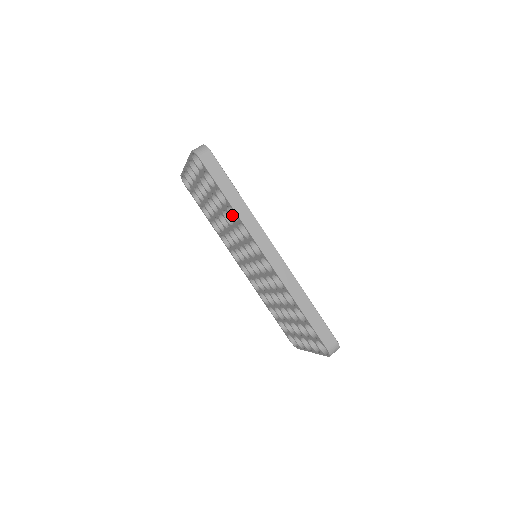
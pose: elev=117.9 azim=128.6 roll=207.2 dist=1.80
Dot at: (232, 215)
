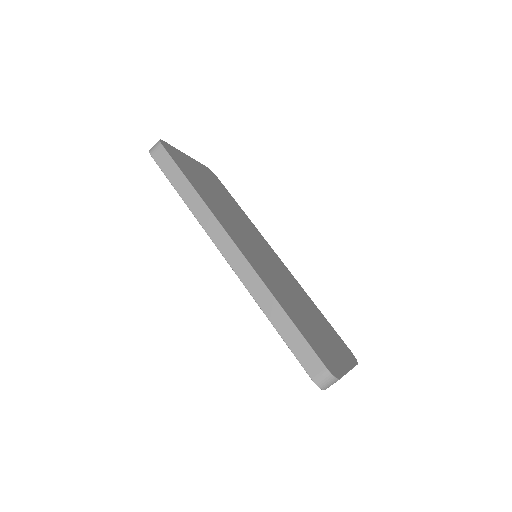
Dot at: occluded
